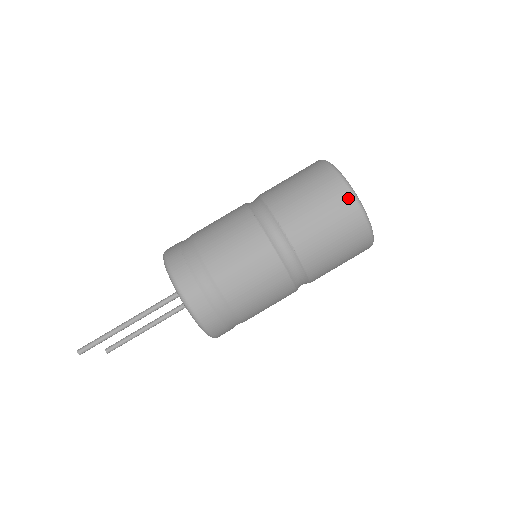
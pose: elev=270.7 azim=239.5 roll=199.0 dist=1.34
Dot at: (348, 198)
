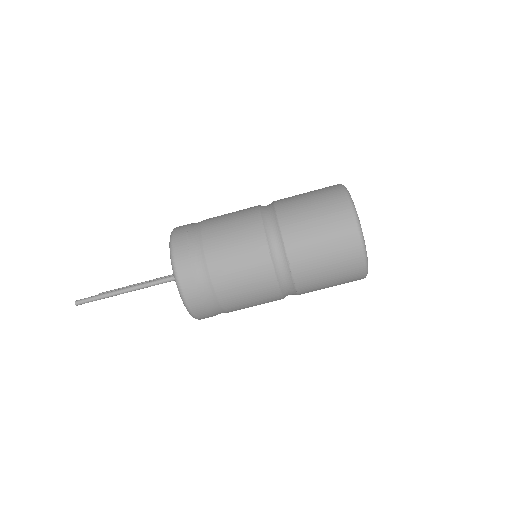
Dot at: (357, 248)
